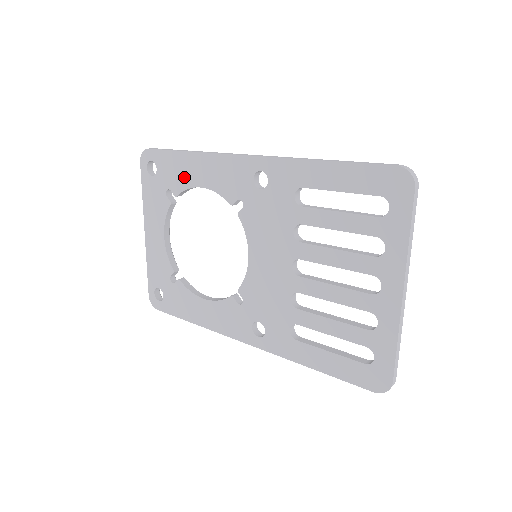
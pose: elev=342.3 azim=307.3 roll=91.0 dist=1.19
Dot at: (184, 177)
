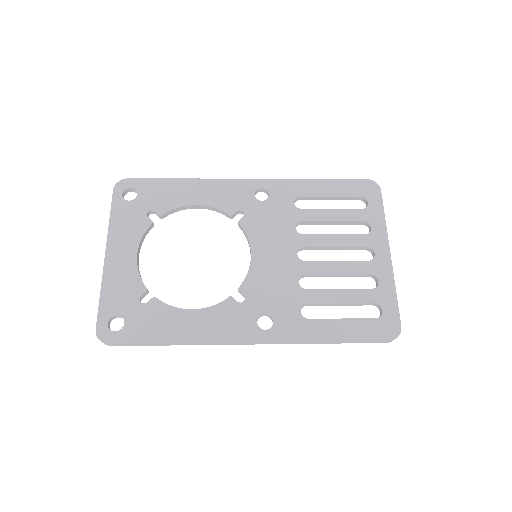
Dot at: (174, 198)
